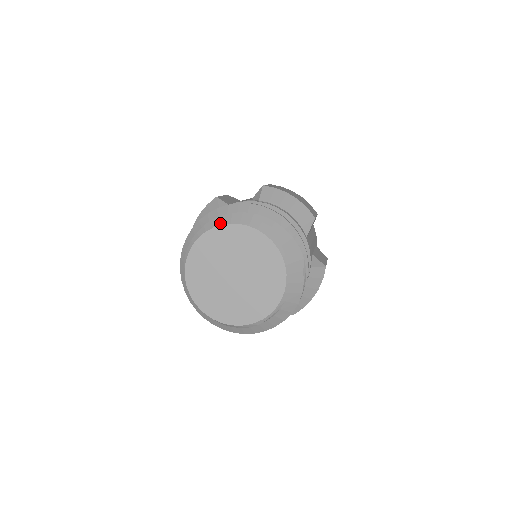
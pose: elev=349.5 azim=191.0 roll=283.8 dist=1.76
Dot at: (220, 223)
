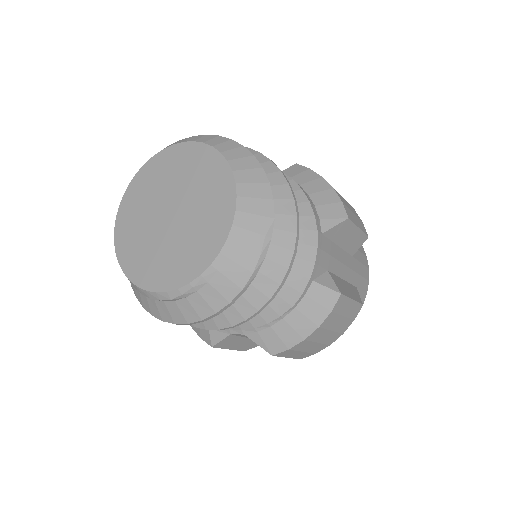
Dot at: (183, 140)
